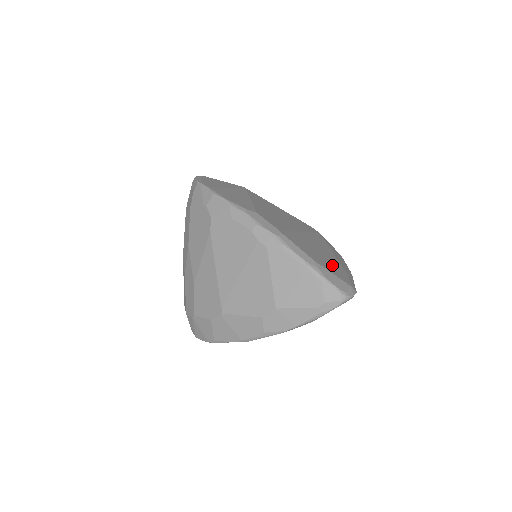
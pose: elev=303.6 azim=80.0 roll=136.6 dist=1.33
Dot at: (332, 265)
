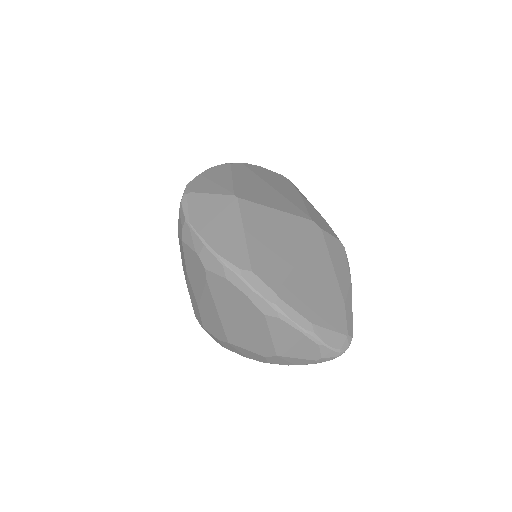
Dot at: (330, 307)
